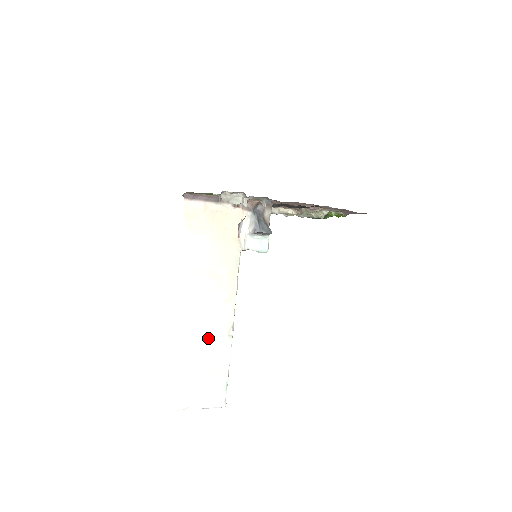
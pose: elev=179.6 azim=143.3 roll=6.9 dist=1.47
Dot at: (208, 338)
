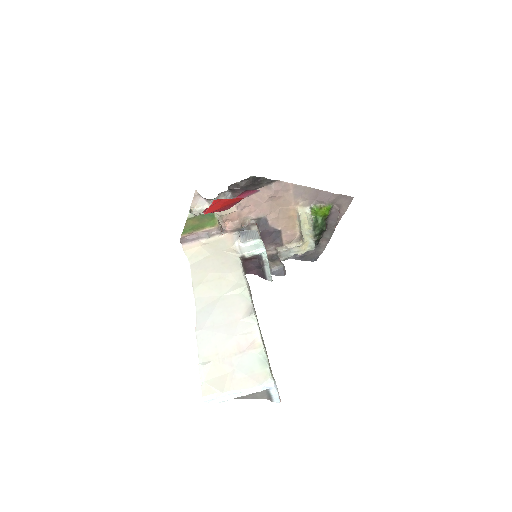
Dot at: (230, 324)
